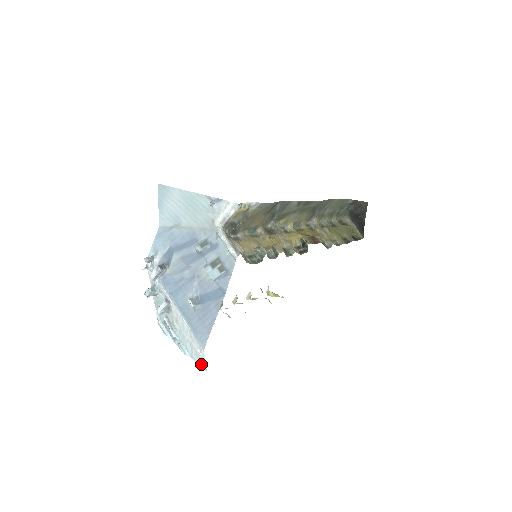
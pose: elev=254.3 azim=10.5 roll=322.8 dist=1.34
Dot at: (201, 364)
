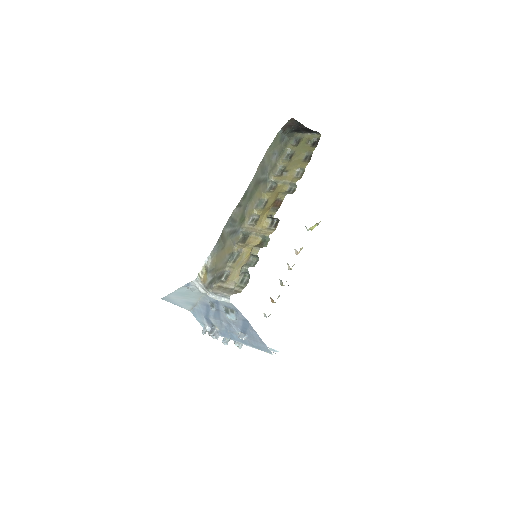
Dot at: occluded
